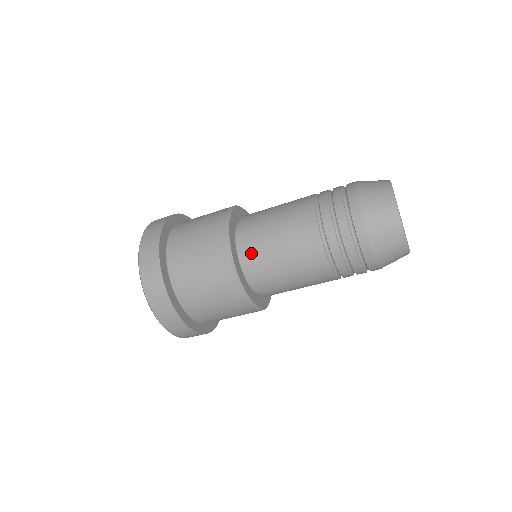
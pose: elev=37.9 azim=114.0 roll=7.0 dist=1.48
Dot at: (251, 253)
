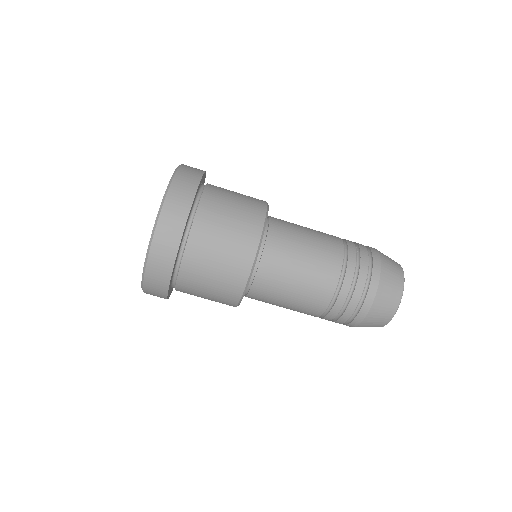
Dot at: (272, 258)
